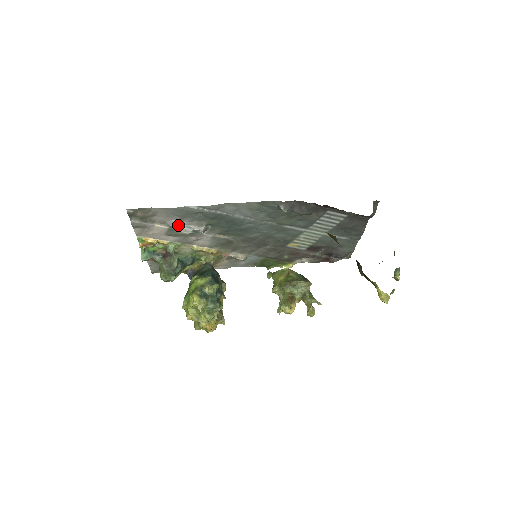
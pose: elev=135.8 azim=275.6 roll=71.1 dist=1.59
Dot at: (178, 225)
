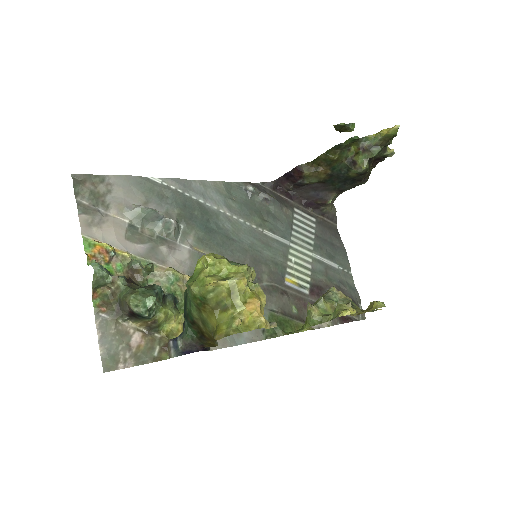
Dot at: (142, 206)
